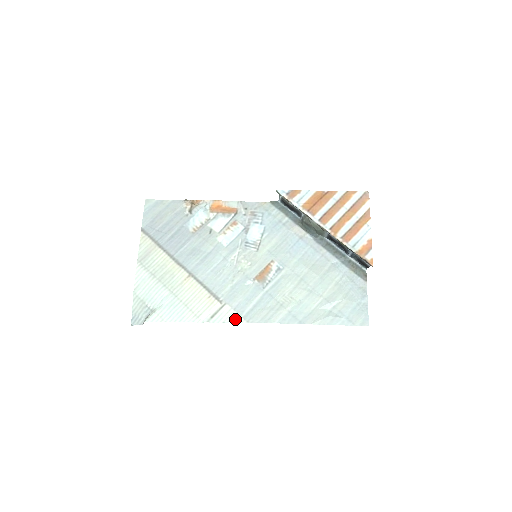
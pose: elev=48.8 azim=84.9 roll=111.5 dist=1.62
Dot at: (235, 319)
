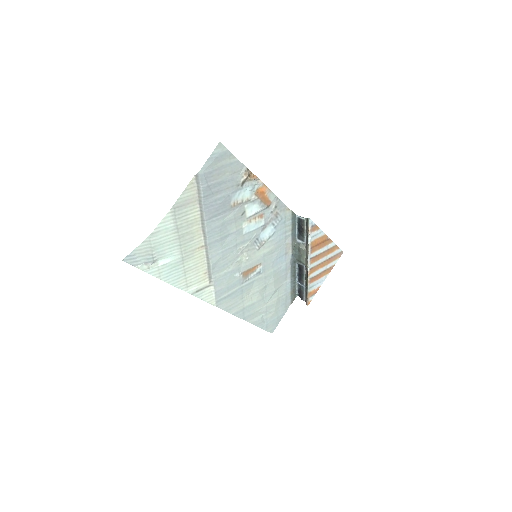
Dot at: (211, 300)
